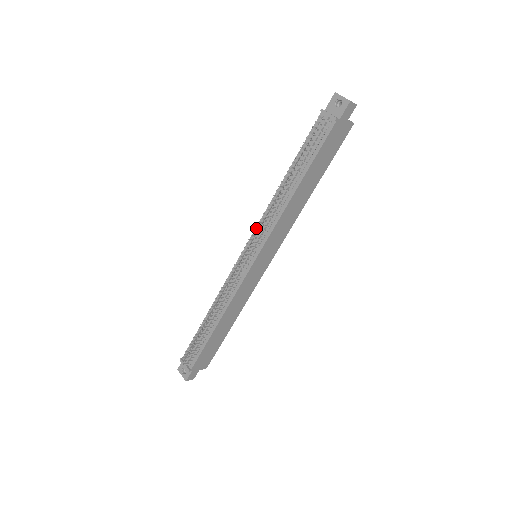
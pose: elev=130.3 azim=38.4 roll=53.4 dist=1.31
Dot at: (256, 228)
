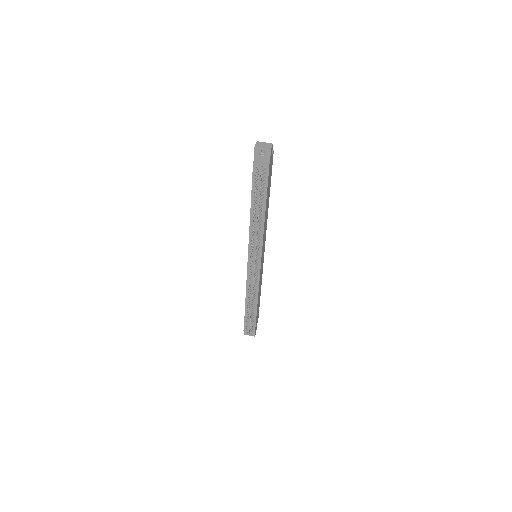
Dot at: (249, 246)
